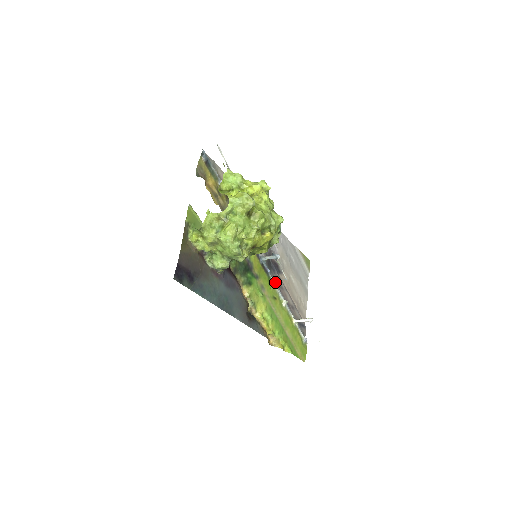
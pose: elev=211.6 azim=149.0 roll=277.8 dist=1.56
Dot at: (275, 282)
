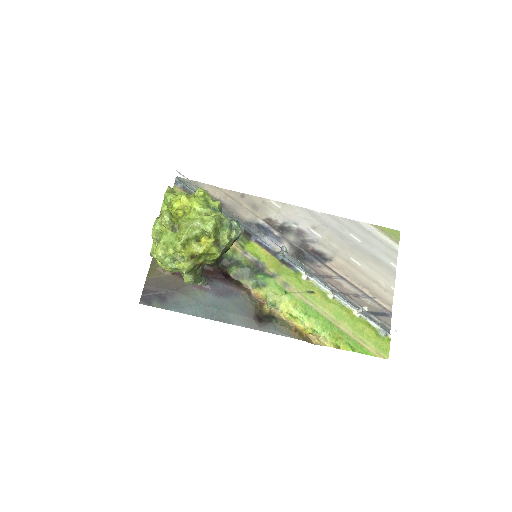
Dot at: (306, 275)
